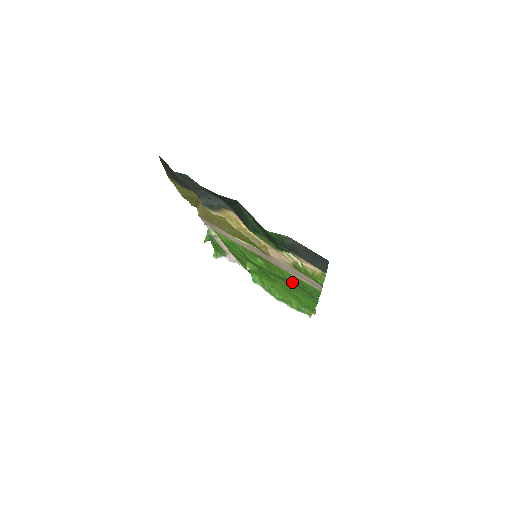
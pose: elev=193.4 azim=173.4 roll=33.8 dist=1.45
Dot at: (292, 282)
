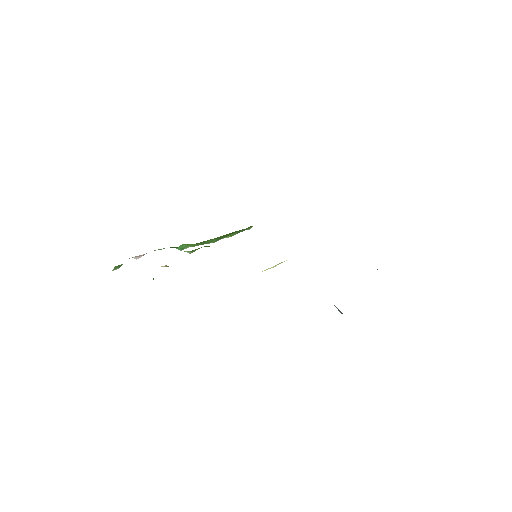
Dot at: occluded
